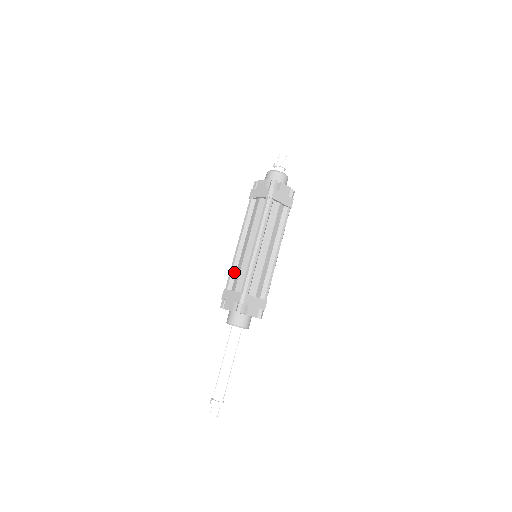
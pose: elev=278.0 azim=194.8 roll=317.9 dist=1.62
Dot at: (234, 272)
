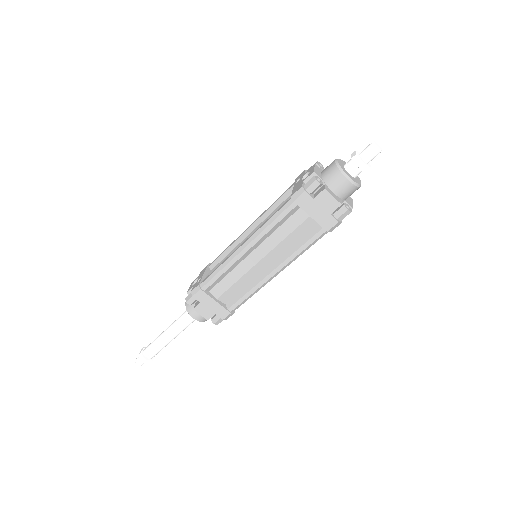
Dot at: (223, 277)
